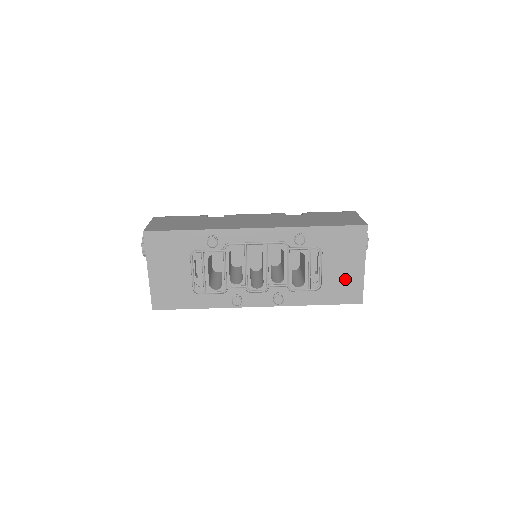
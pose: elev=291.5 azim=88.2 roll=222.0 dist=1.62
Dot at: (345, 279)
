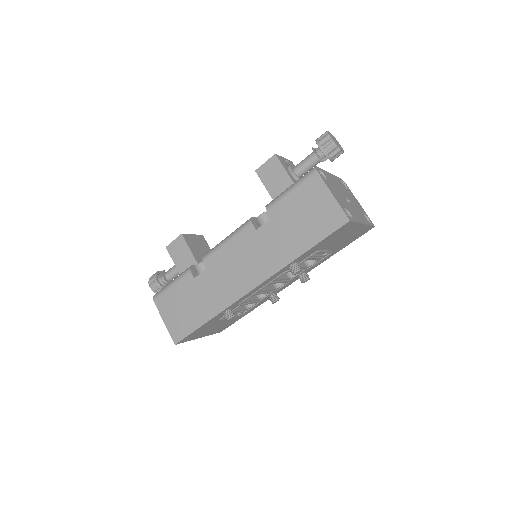
Dot at: (350, 237)
